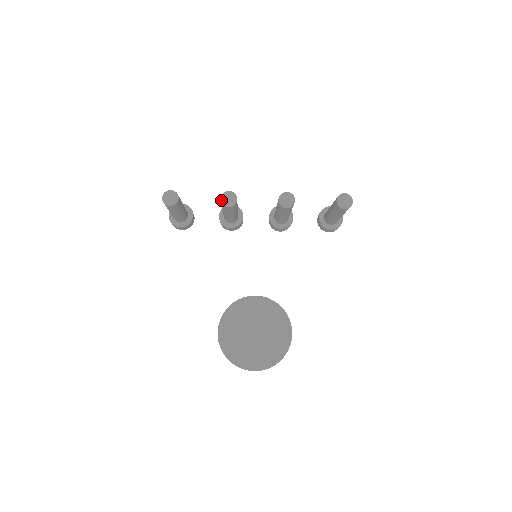
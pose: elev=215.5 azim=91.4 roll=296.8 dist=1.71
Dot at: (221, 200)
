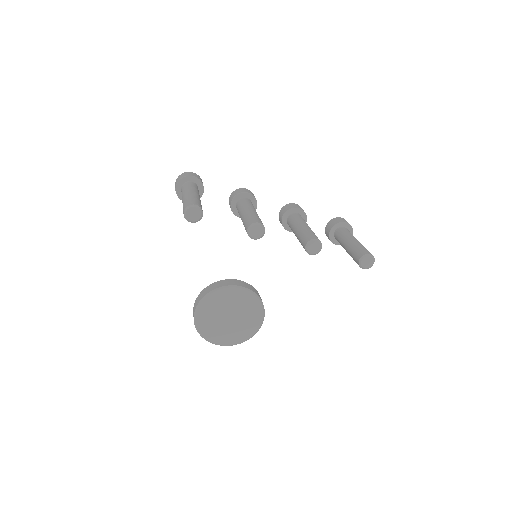
Dot at: (248, 231)
